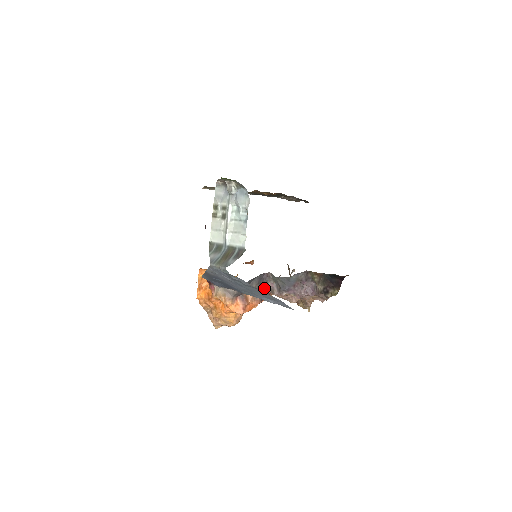
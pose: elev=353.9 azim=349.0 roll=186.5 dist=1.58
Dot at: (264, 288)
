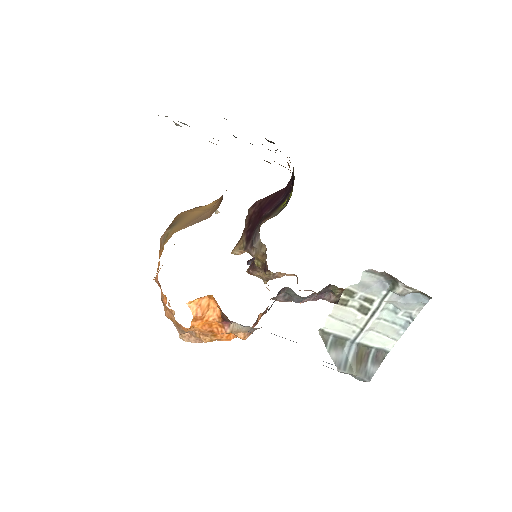
Dot at: occluded
